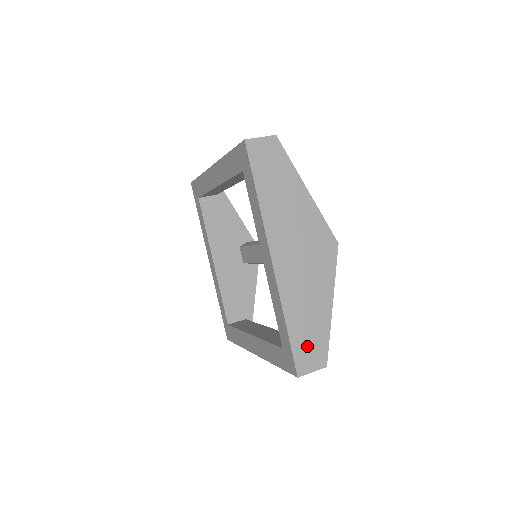
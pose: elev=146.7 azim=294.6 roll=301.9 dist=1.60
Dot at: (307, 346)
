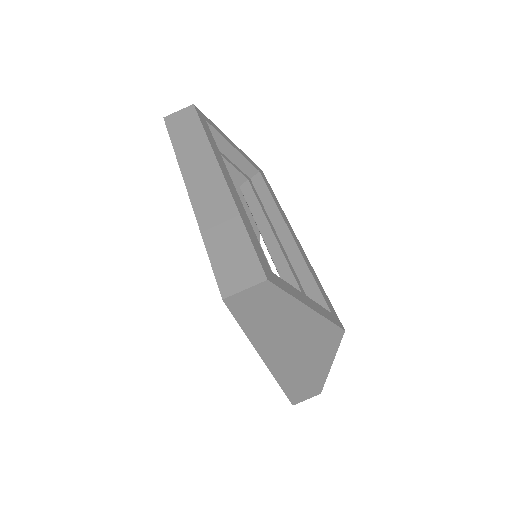
Dot at: (302, 391)
